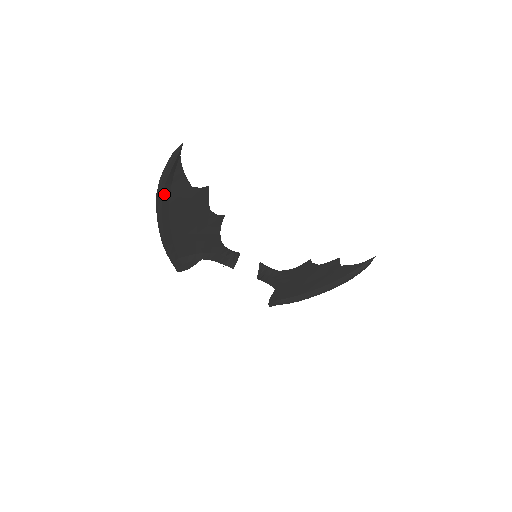
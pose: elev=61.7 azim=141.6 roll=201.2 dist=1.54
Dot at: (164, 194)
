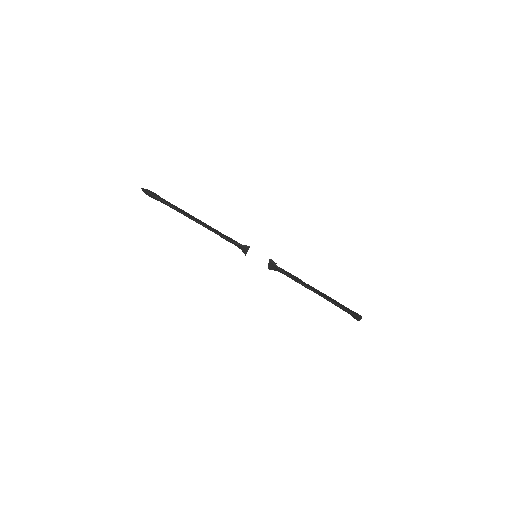
Dot at: (166, 204)
